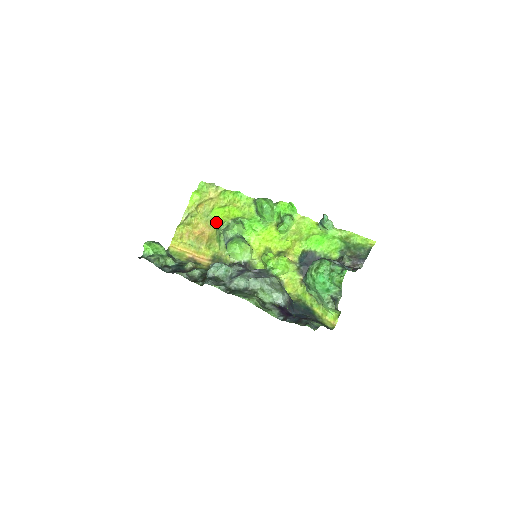
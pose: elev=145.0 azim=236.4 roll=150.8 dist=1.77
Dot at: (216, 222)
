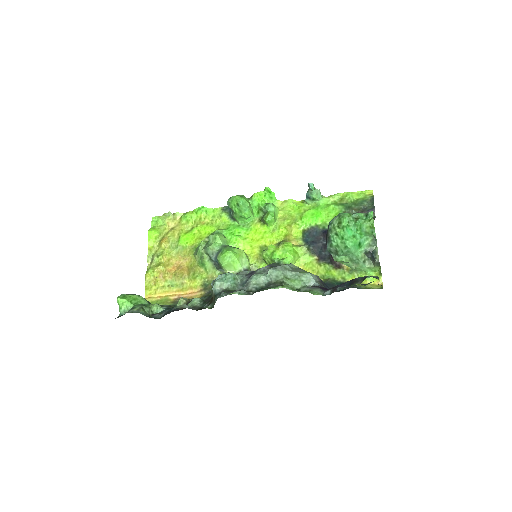
Dot at: (189, 249)
